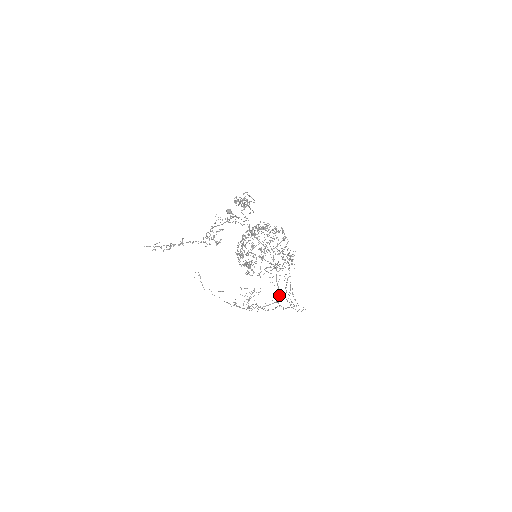
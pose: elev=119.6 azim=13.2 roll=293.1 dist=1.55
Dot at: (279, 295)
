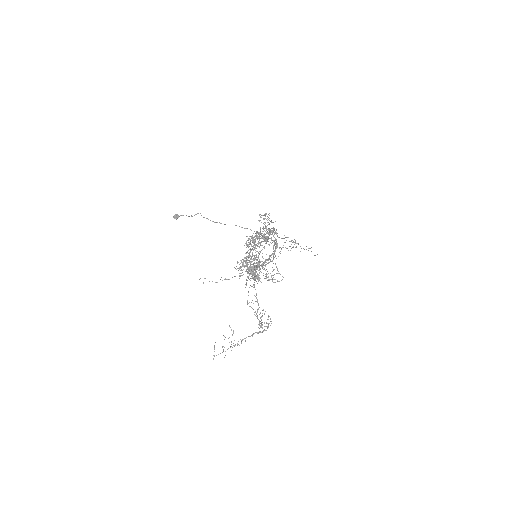
Dot at: occluded
